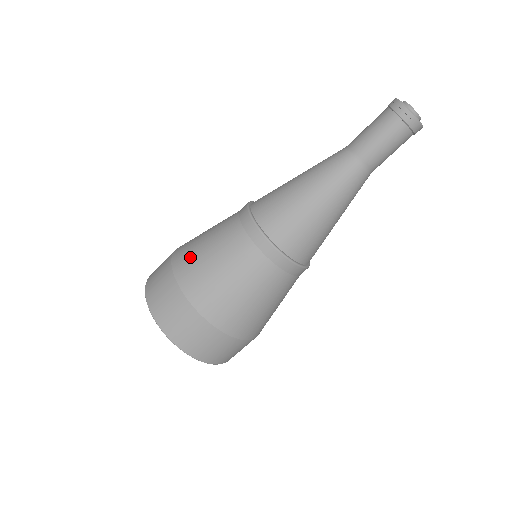
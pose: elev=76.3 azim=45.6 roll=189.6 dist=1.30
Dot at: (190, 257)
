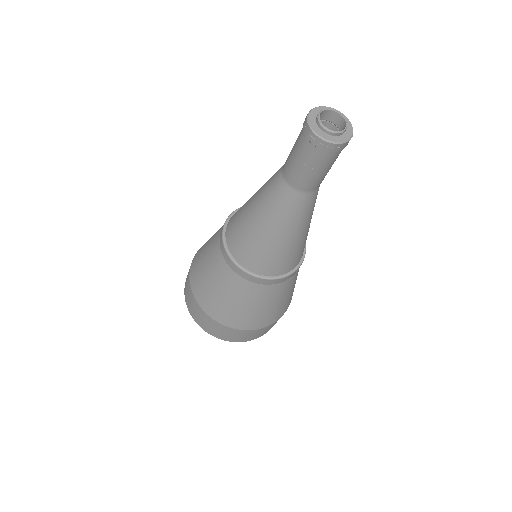
Dot at: (196, 271)
